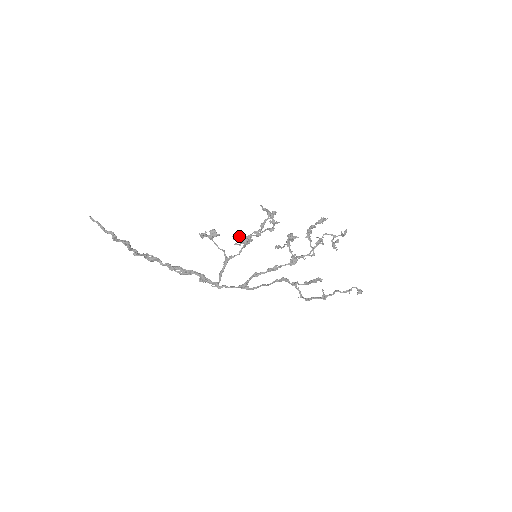
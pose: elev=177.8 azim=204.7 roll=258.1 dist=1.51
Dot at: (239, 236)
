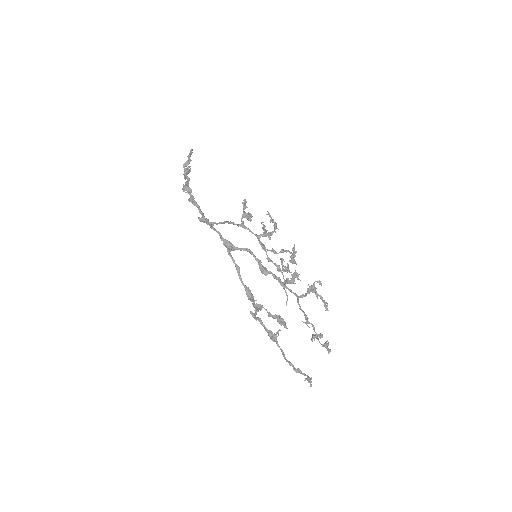
Dot at: (265, 229)
